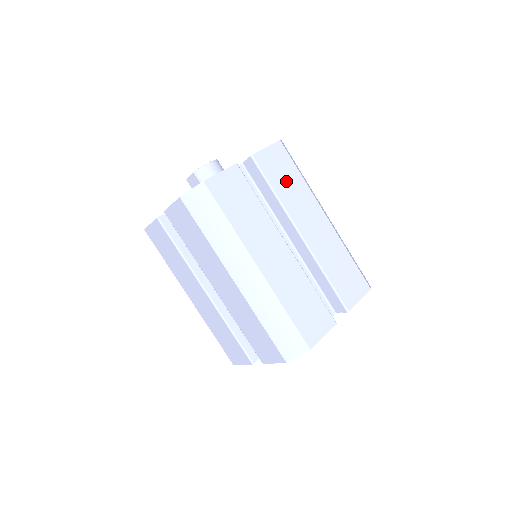
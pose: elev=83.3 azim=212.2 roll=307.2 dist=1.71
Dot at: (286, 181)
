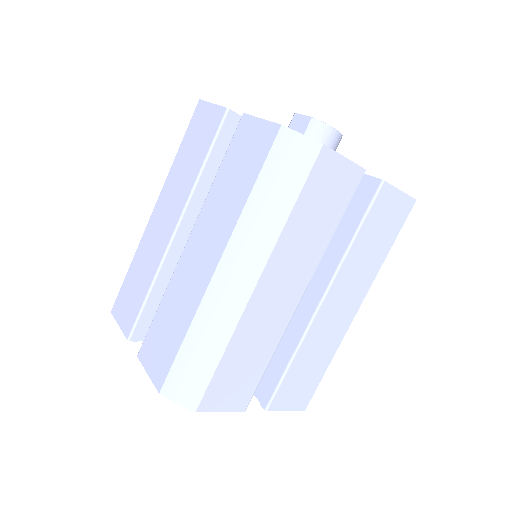
Dot at: (374, 241)
